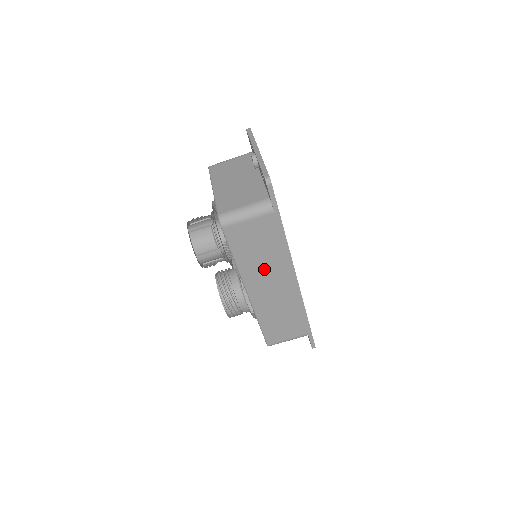
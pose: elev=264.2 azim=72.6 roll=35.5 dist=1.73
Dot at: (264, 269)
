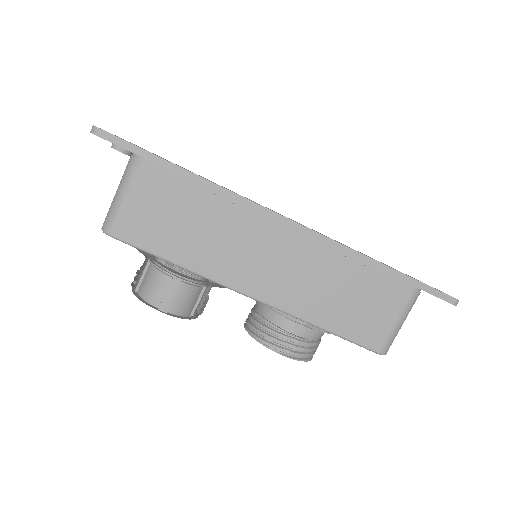
Dot at: (229, 244)
